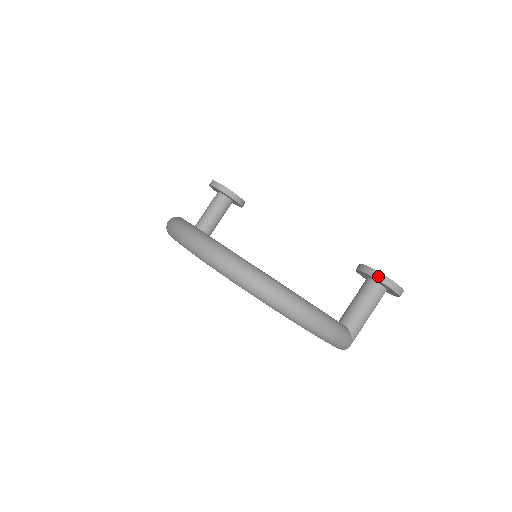
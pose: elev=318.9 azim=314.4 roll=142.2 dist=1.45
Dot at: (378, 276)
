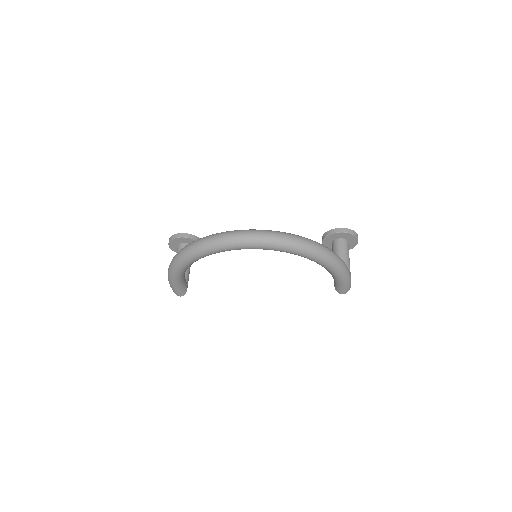
Dot at: (344, 230)
